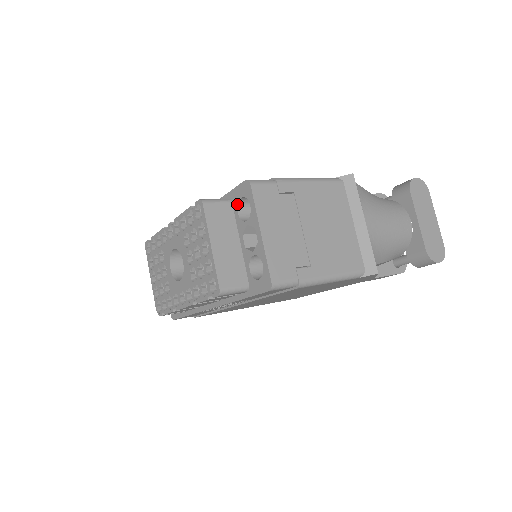
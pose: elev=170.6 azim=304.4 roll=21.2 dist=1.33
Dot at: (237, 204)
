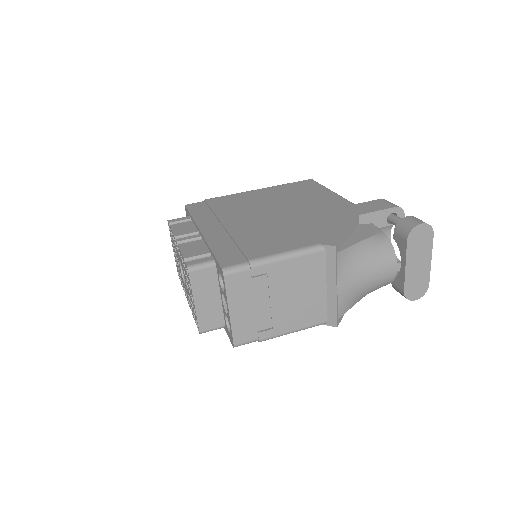
Dot at: (218, 273)
